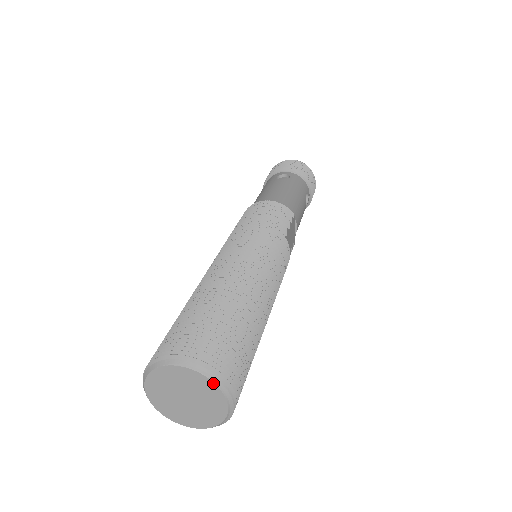
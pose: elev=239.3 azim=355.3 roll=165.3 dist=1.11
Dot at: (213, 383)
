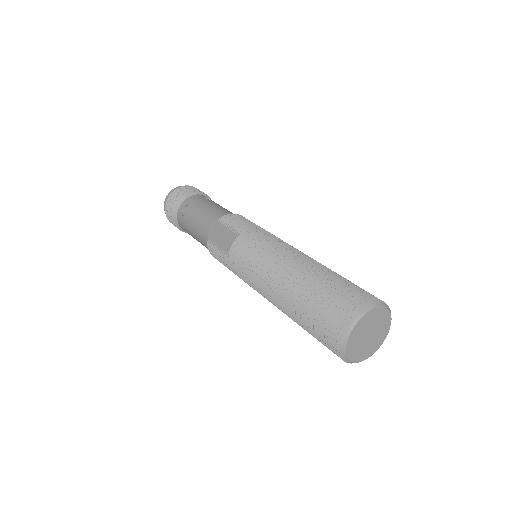
Dot at: occluded
